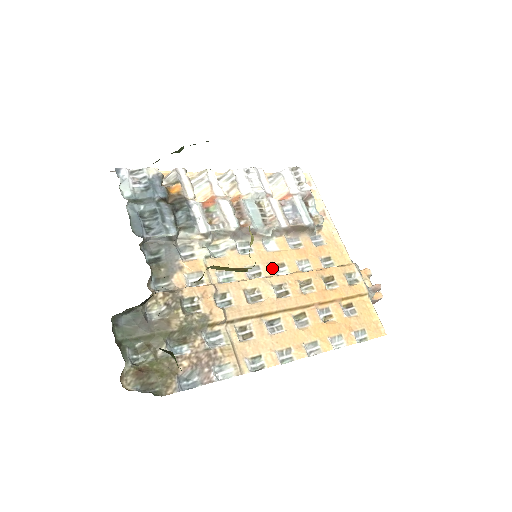
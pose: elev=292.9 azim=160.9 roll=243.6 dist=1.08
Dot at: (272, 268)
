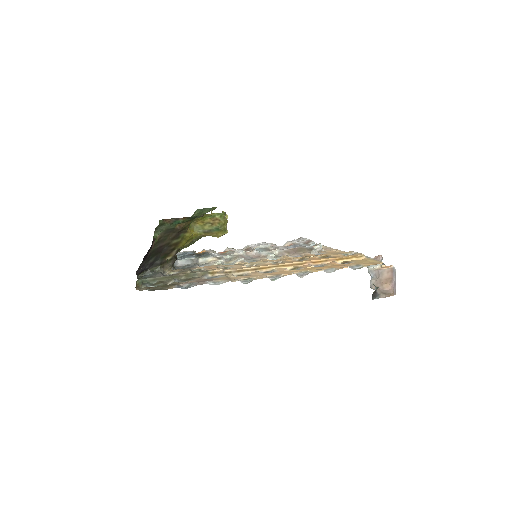
Dot at: occluded
